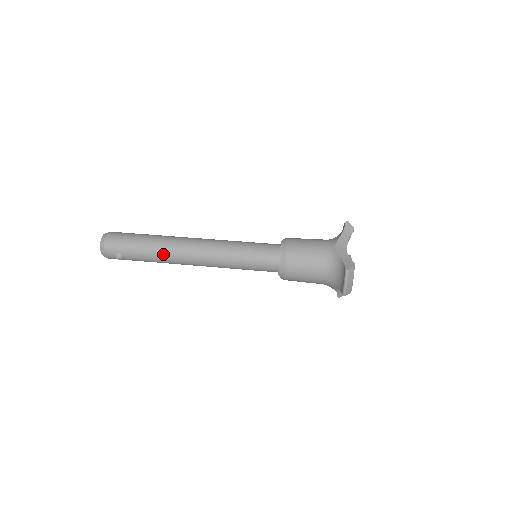
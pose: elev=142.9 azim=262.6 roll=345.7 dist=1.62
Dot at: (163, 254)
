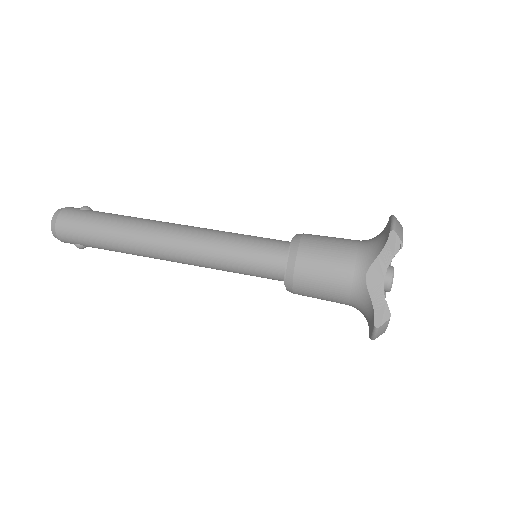
Dot at: (131, 252)
